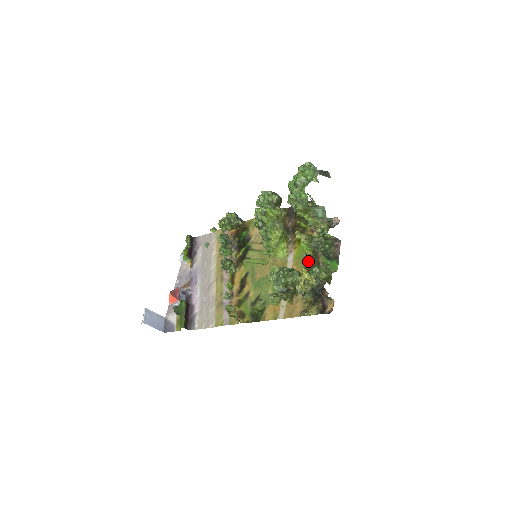
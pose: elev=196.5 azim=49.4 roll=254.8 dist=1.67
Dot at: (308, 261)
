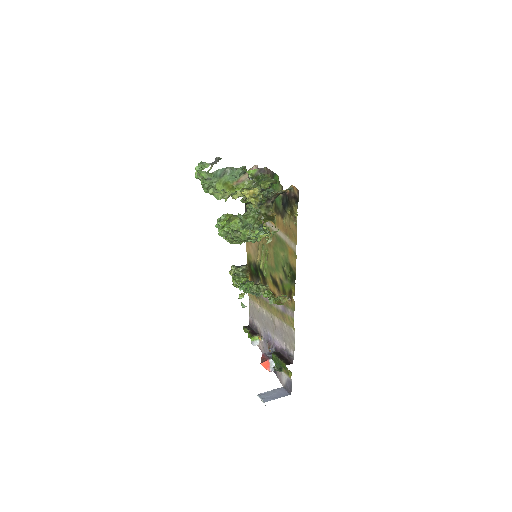
Dot at: occluded
